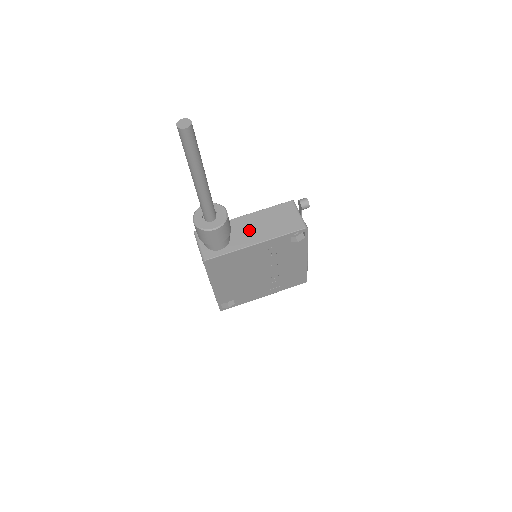
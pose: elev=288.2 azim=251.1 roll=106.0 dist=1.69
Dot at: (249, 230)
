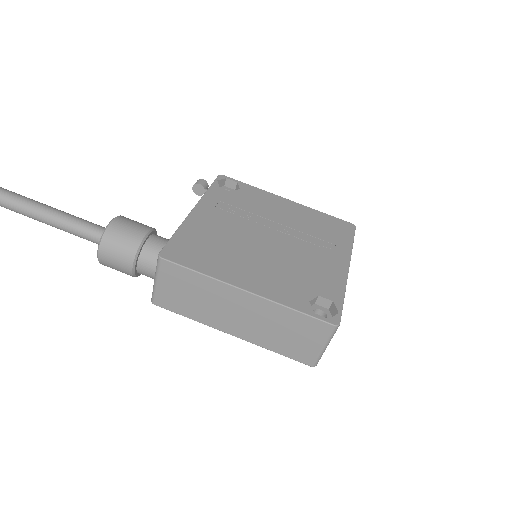
Dot at: occluded
